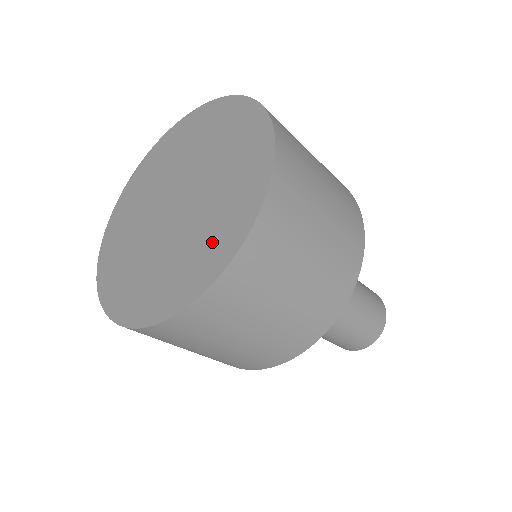
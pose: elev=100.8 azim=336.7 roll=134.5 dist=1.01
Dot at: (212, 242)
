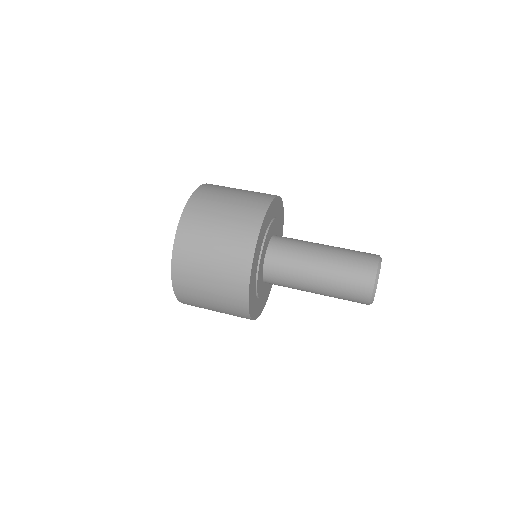
Dot at: occluded
